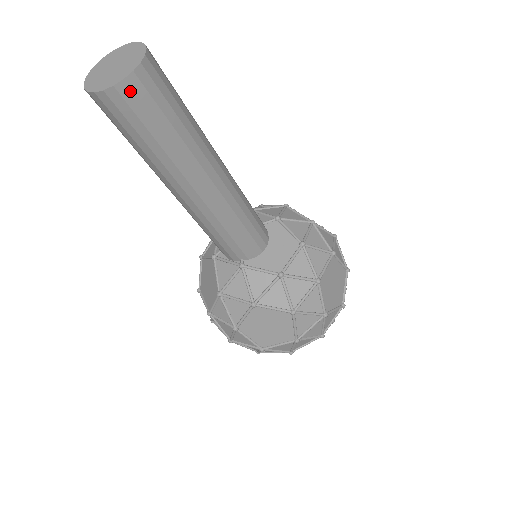
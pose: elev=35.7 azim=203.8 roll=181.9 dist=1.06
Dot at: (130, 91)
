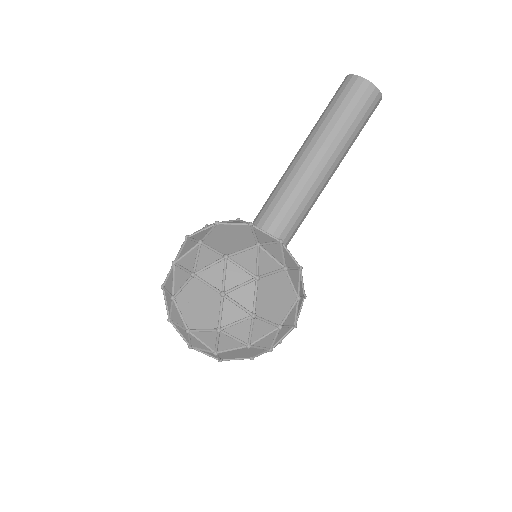
Dot at: (378, 100)
